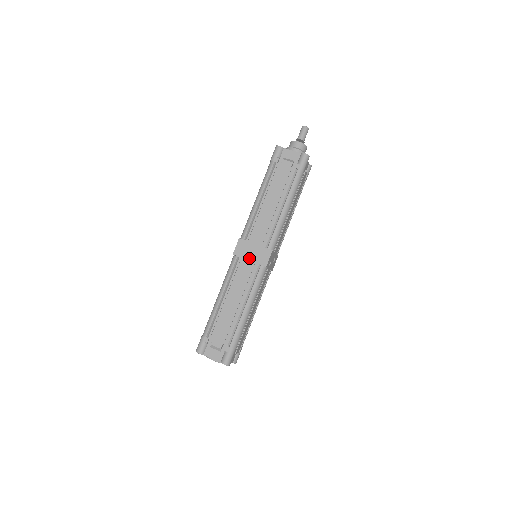
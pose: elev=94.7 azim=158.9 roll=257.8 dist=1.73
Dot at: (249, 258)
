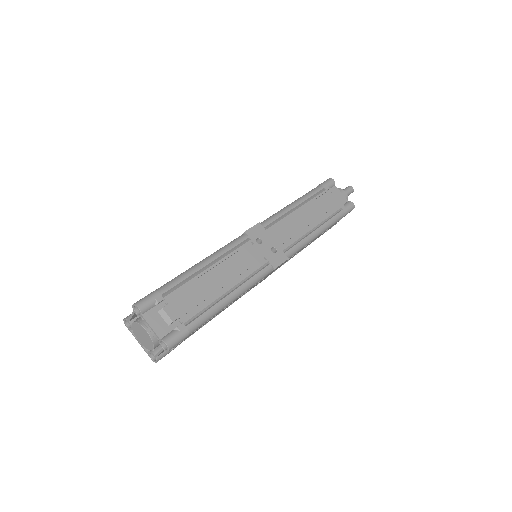
Dot at: occluded
